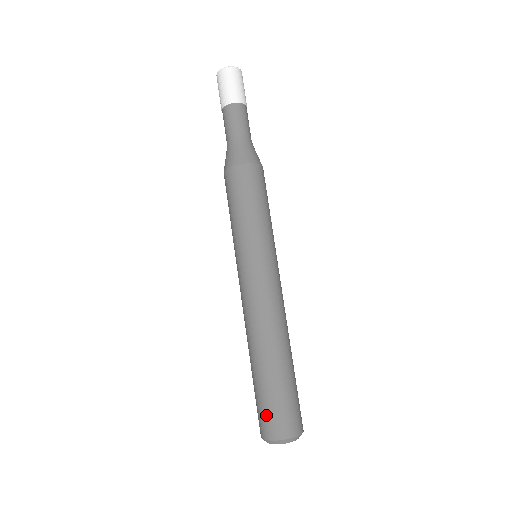
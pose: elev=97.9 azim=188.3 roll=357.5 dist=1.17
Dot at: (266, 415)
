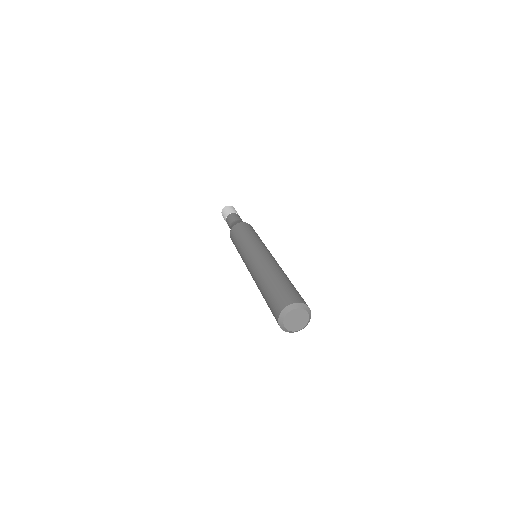
Dot at: (276, 301)
